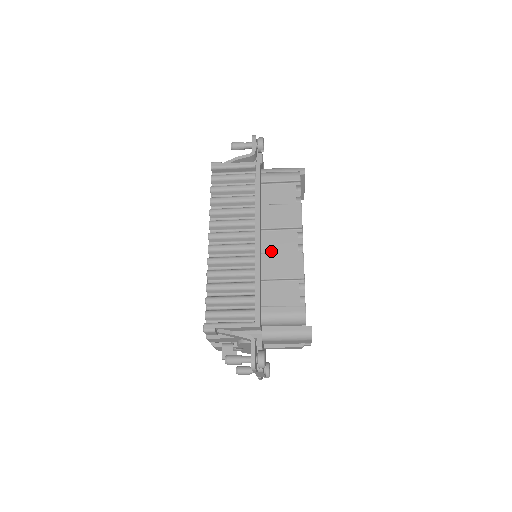
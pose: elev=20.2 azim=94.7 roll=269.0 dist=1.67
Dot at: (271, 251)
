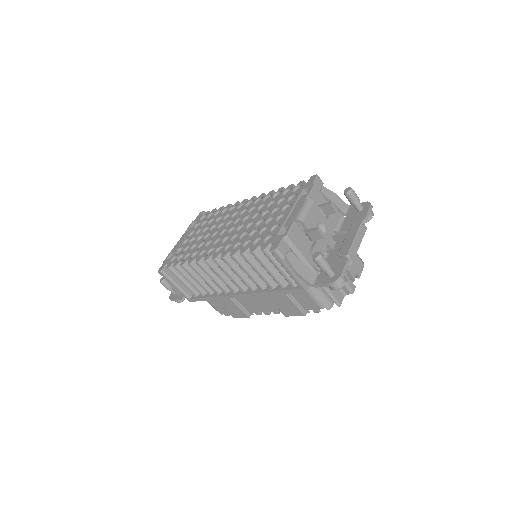
Dot at: occluded
